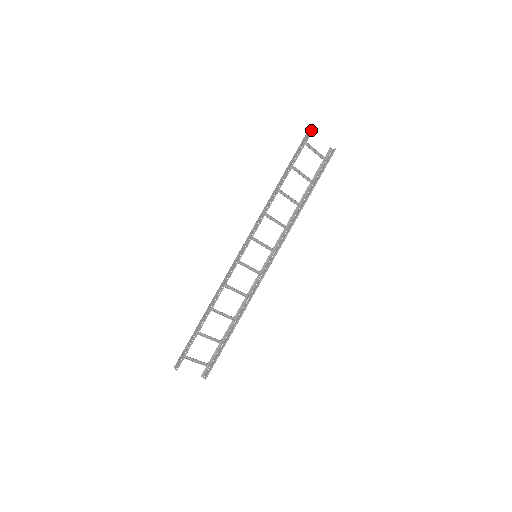
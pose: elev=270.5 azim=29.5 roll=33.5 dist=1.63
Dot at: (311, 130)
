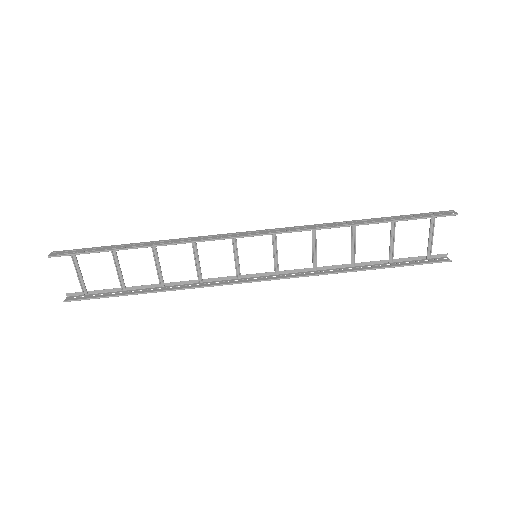
Dot at: (455, 213)
